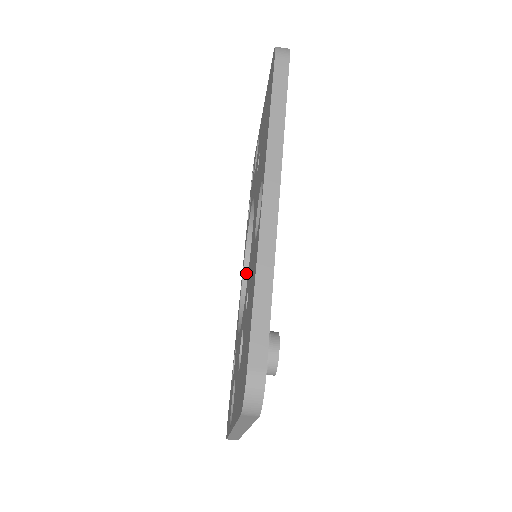
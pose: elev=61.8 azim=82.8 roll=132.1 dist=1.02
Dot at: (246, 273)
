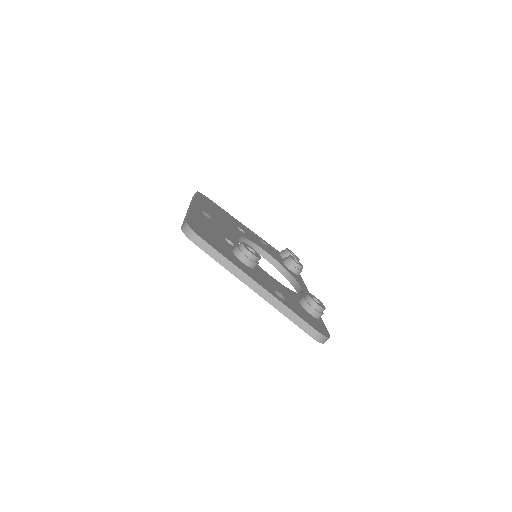
Dot at: (297, 289)
